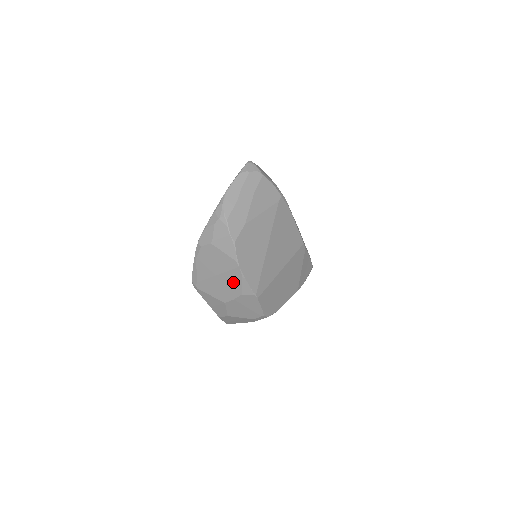
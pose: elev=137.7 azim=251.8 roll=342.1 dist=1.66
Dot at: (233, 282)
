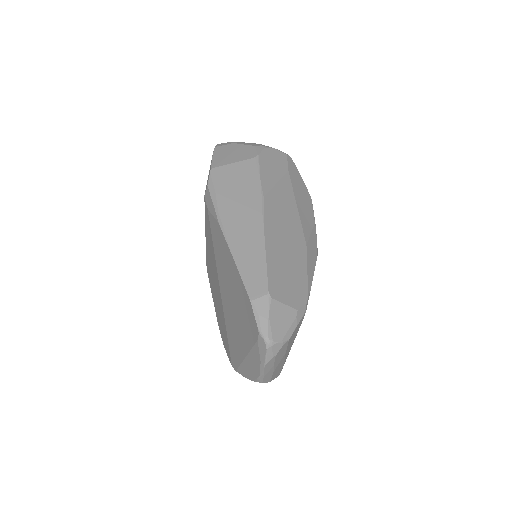
Dot at: occluded
